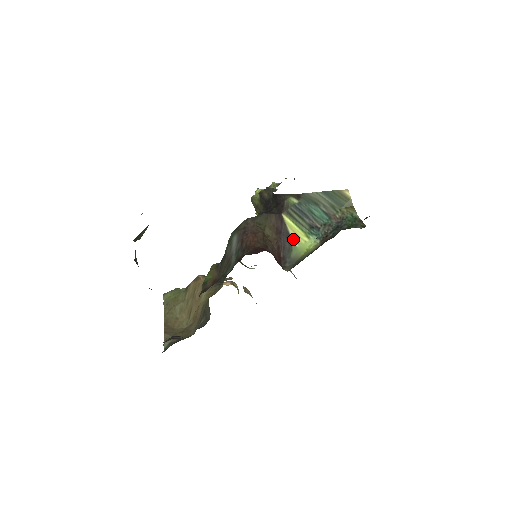
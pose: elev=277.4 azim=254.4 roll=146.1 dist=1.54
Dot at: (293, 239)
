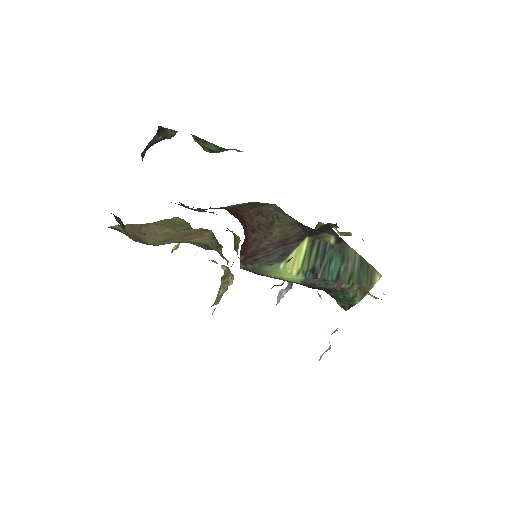
Dot at: (286, 260)
